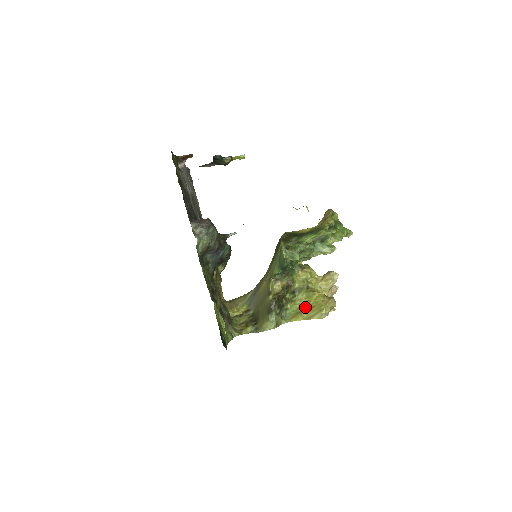
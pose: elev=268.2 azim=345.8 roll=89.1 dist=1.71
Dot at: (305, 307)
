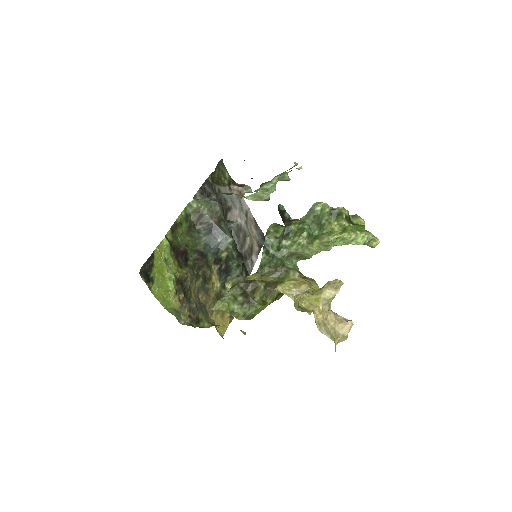
Dot at: (274, 300)
